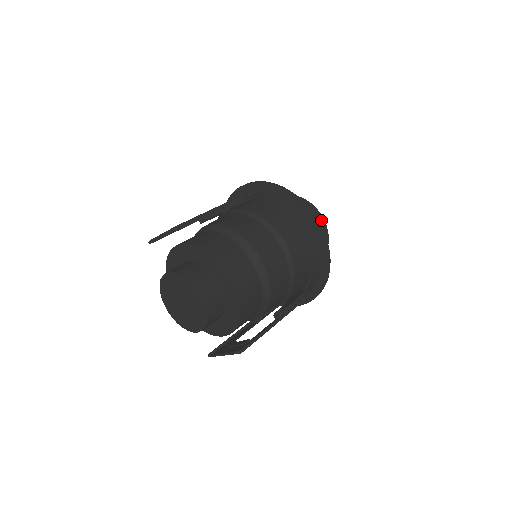
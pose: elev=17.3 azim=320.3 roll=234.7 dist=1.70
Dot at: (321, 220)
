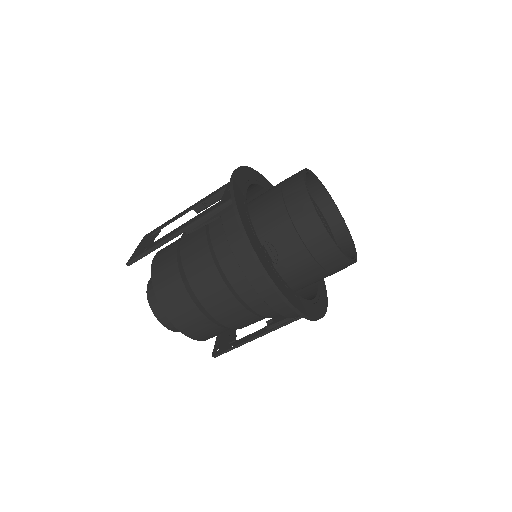
Dot at: (326, 242)
